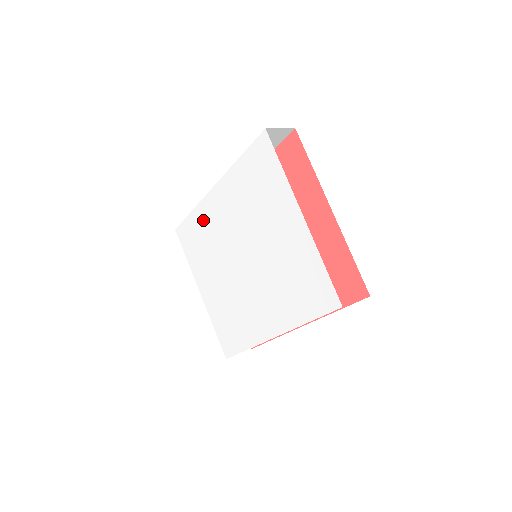
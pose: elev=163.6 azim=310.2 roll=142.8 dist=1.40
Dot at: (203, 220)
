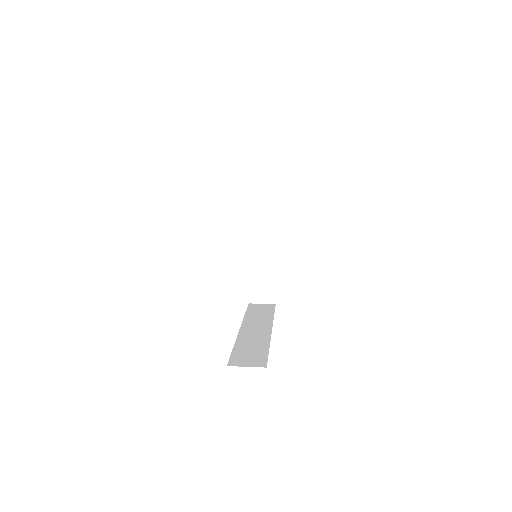
Dot at: occluded
